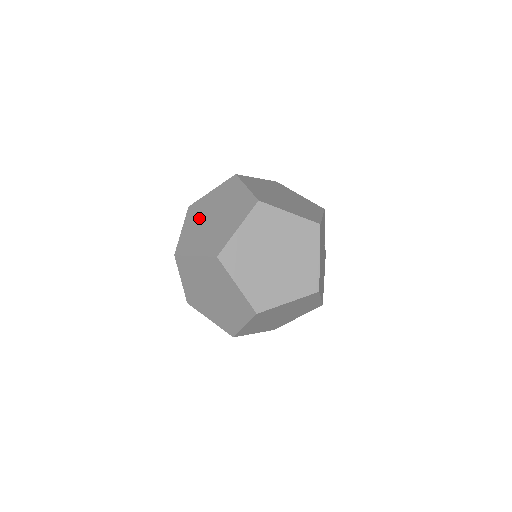
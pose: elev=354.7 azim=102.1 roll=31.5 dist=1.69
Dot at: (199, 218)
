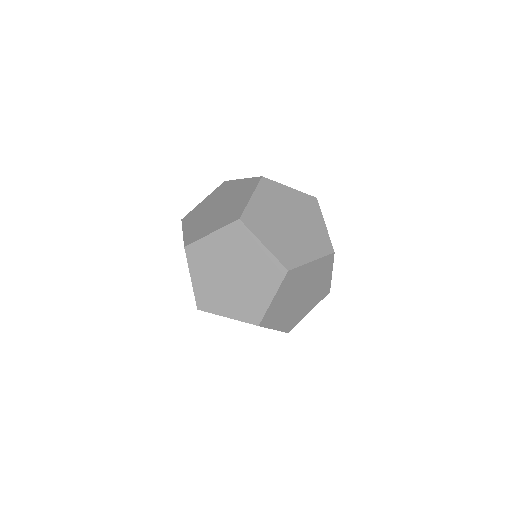
Dot at: (210, 270)
